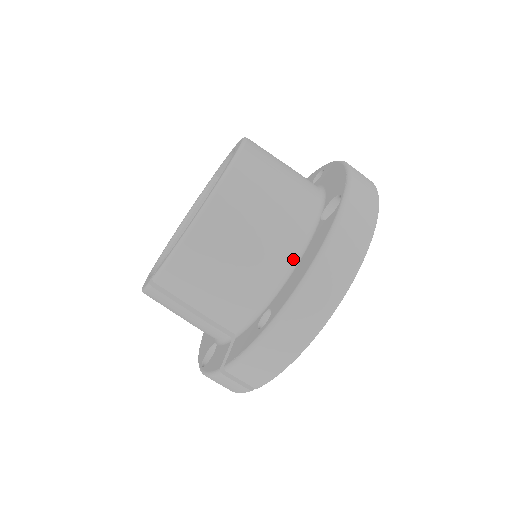
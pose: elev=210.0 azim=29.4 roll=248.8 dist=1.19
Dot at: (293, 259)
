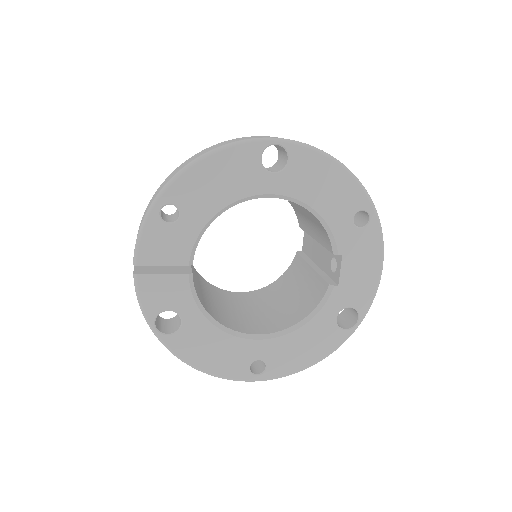
Dot at: occluded
